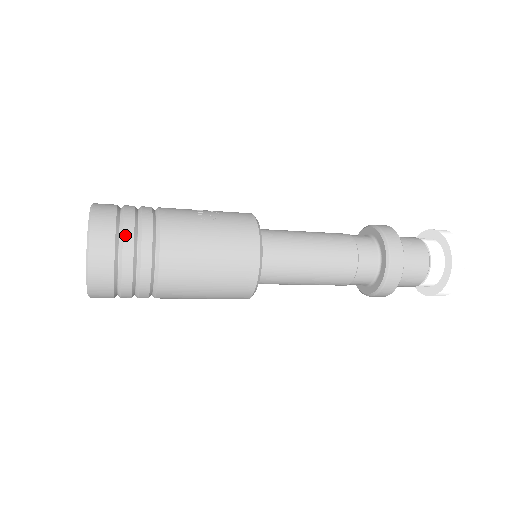
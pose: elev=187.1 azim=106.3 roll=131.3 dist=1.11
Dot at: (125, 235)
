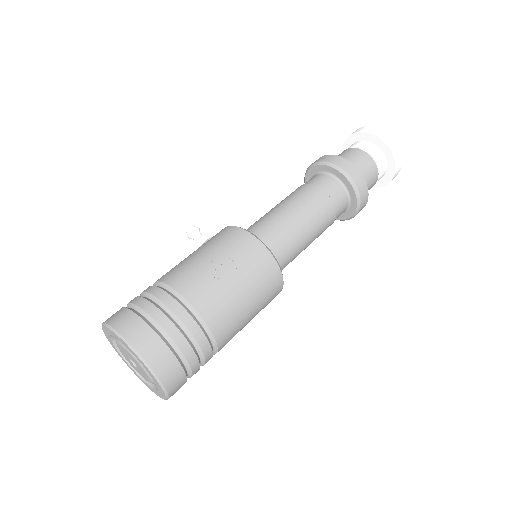
Dot at: (183, 351)
